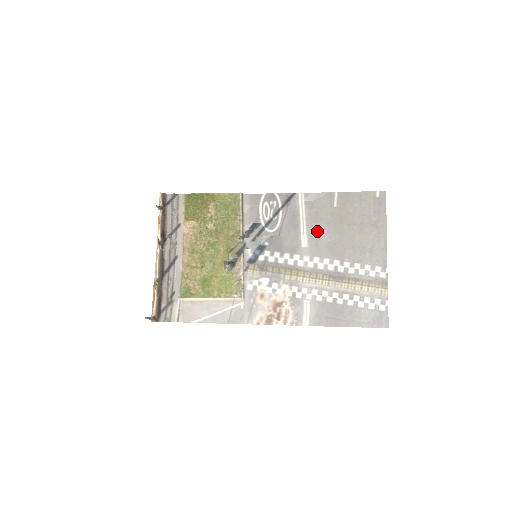
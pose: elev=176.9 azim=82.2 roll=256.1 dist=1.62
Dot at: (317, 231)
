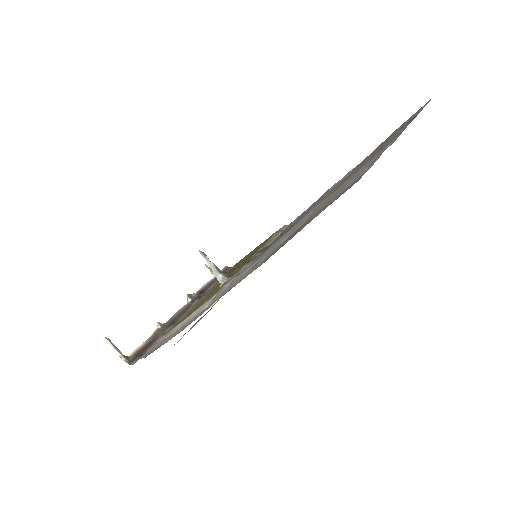
Dot at: occluded
